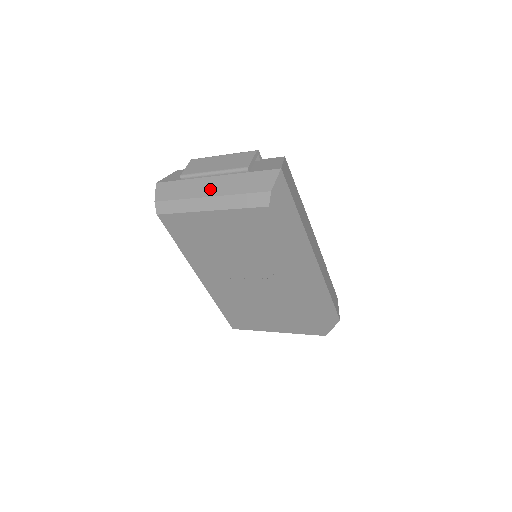
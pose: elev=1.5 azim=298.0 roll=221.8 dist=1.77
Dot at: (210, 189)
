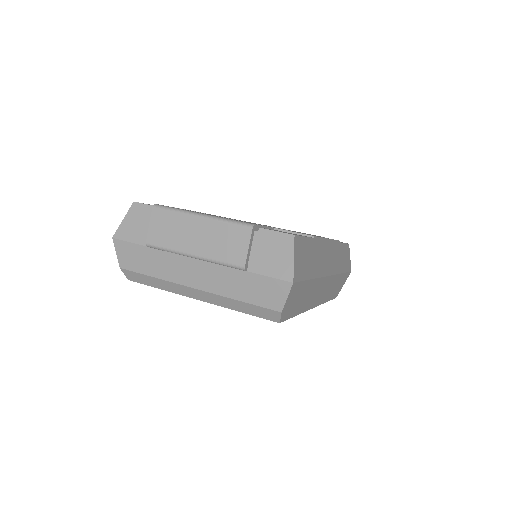
Dot at: (194, 278)
